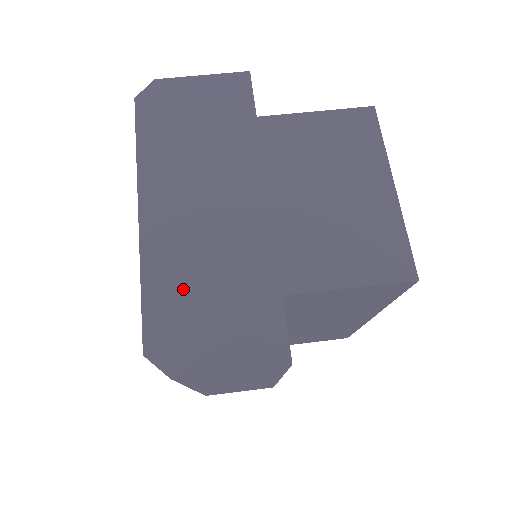
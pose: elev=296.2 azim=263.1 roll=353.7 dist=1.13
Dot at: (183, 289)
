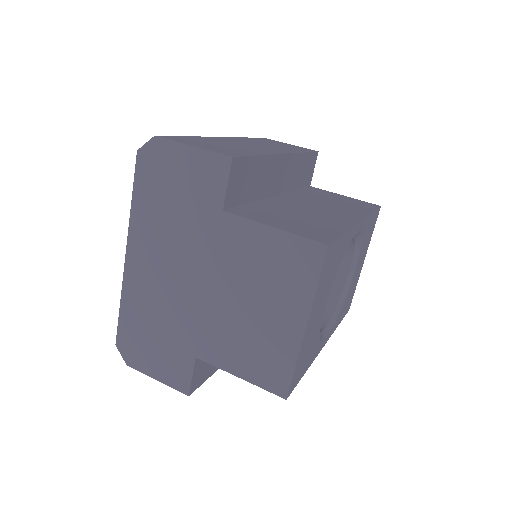
Dot at: (142, 321)
